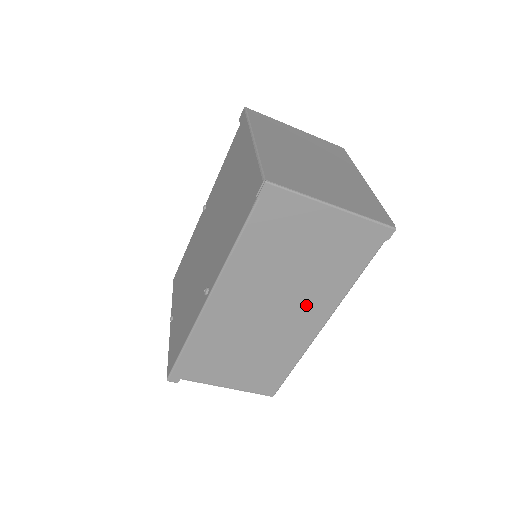
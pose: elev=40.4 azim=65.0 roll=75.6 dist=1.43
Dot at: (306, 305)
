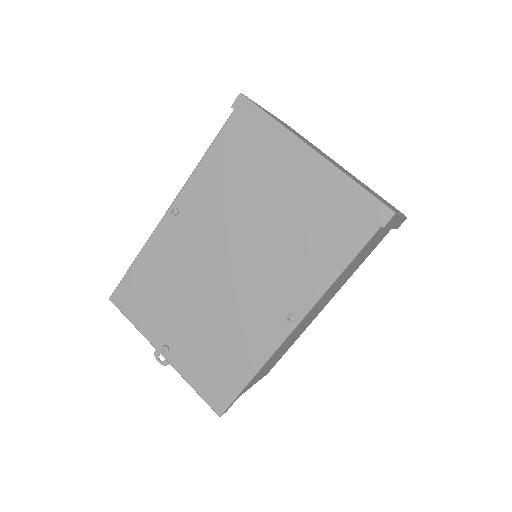
Dot at: (333, 293)
